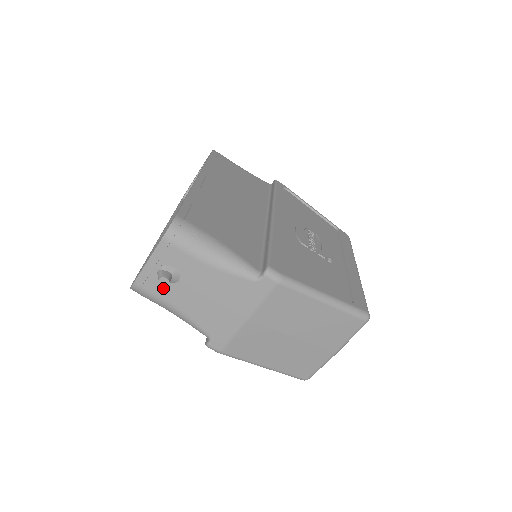
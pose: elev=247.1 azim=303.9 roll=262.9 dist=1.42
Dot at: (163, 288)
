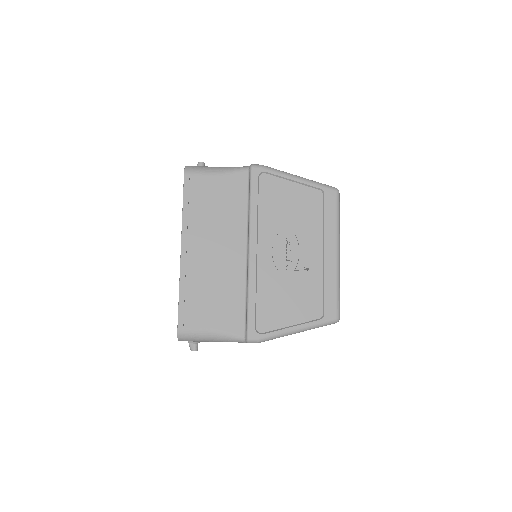
Dot at: occluded
